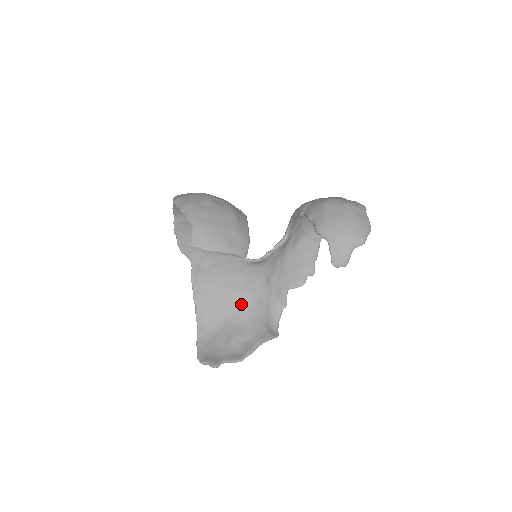
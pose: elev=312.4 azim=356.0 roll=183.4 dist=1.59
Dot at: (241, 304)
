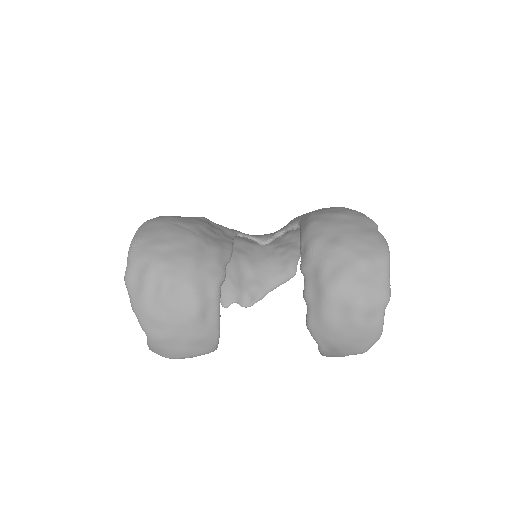
Dot at: (253, 251)
